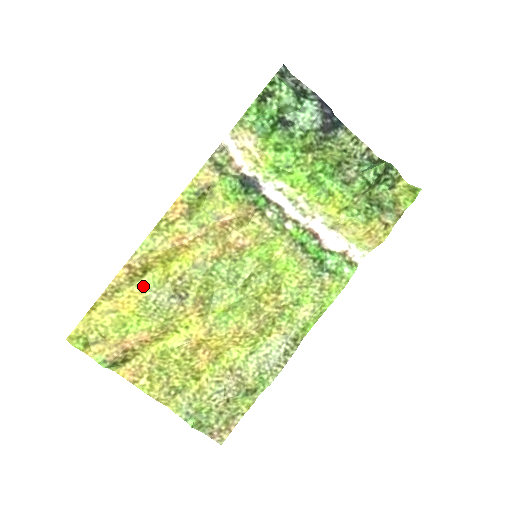
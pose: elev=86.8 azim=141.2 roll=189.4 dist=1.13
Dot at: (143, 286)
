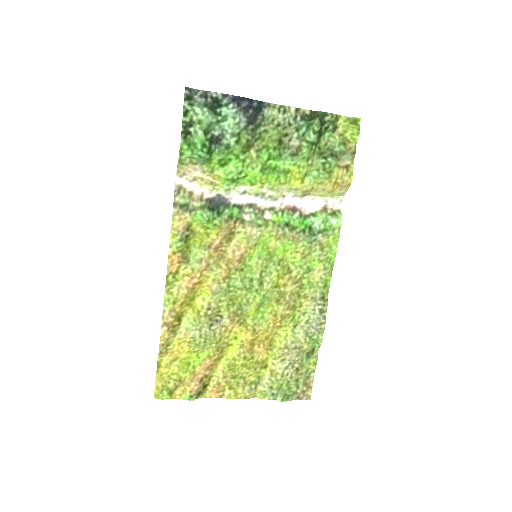
Dot at: (185, 330)
